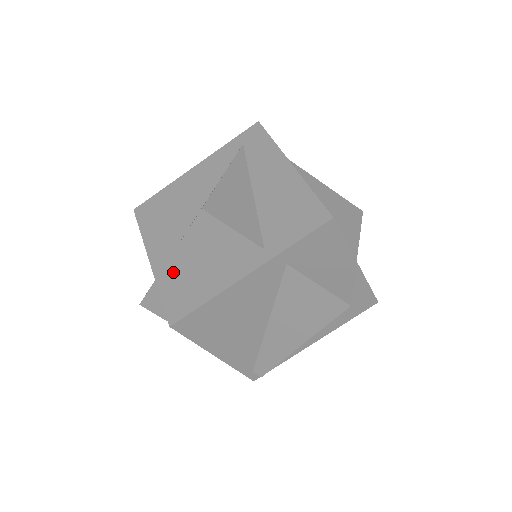
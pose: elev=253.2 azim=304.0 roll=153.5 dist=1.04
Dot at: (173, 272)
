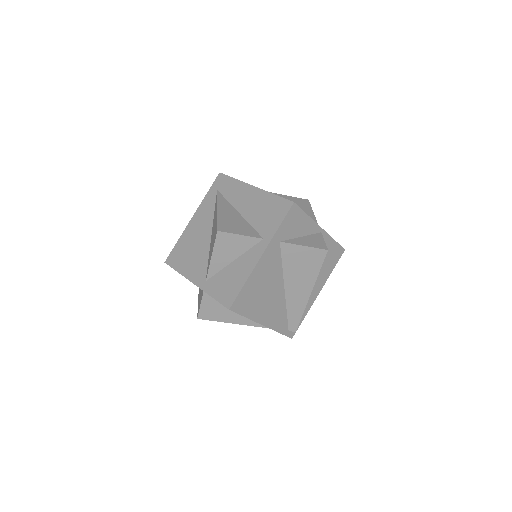
Dot at: (214, 281)
